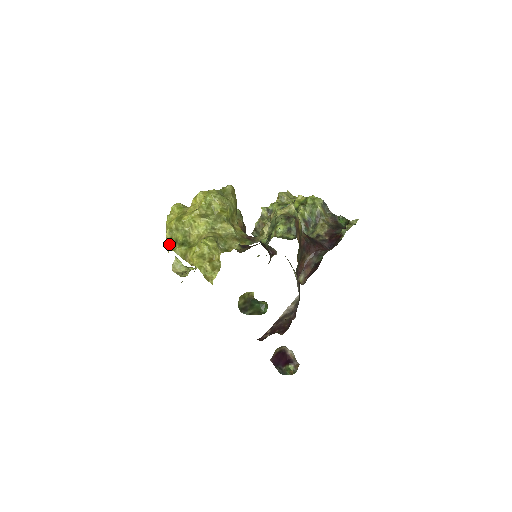
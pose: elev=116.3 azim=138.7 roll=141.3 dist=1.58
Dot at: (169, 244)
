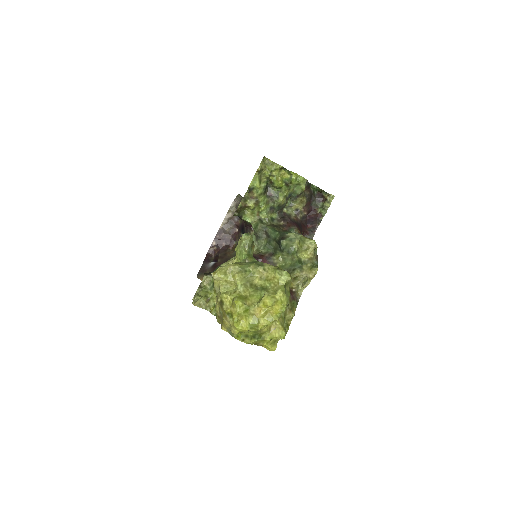
Dot at: (236, 336)
